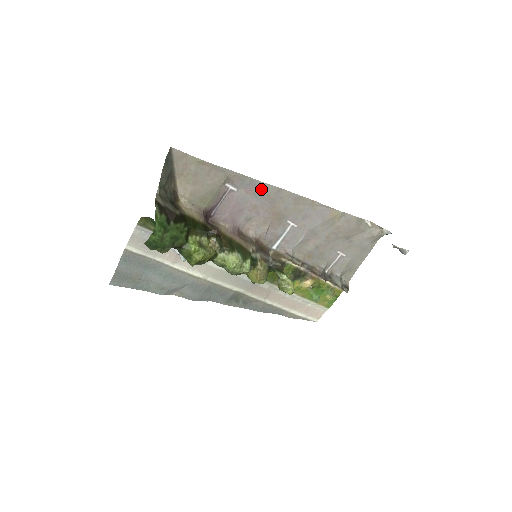
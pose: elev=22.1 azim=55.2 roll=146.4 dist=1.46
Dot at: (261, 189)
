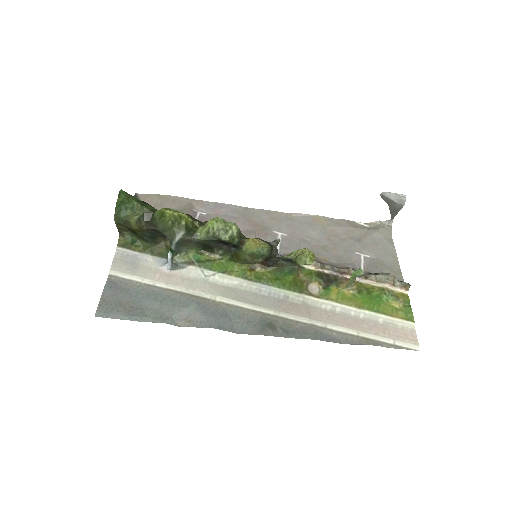
Dot at: (228, 209)
